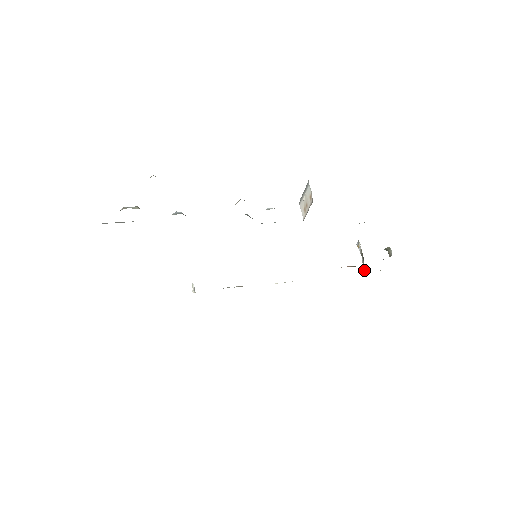
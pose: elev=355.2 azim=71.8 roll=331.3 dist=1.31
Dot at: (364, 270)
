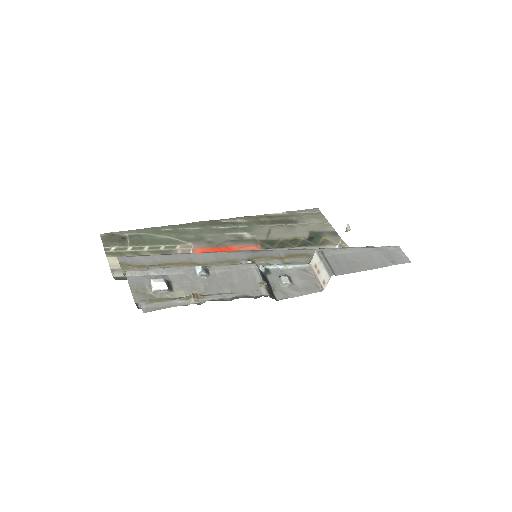
Dot at: (338, 245)
